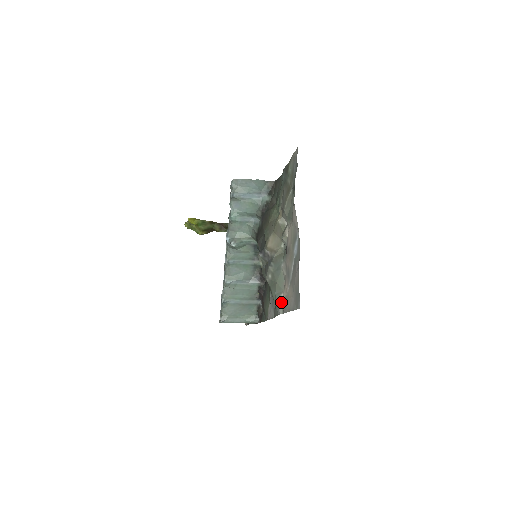
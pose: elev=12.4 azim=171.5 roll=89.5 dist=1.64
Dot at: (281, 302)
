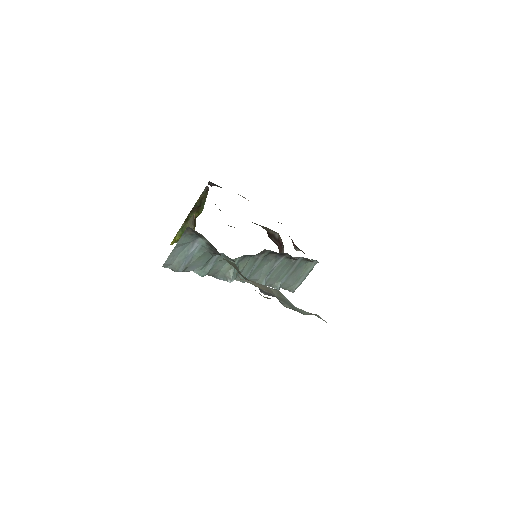
Dot at: occluded
